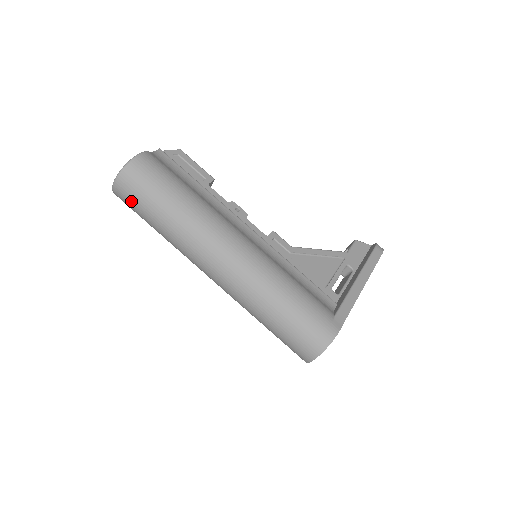
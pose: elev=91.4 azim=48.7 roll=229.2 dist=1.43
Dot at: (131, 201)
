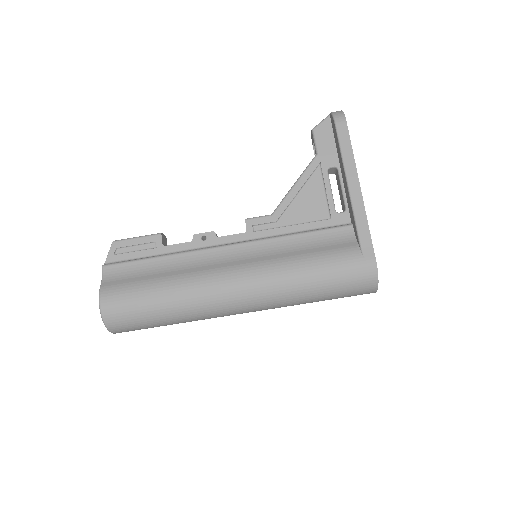
Dot at: occluded
